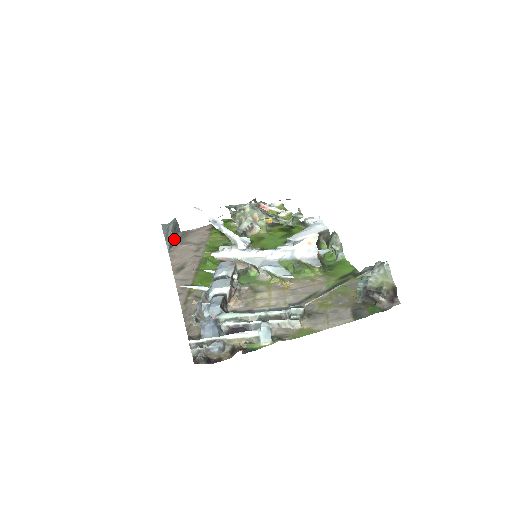
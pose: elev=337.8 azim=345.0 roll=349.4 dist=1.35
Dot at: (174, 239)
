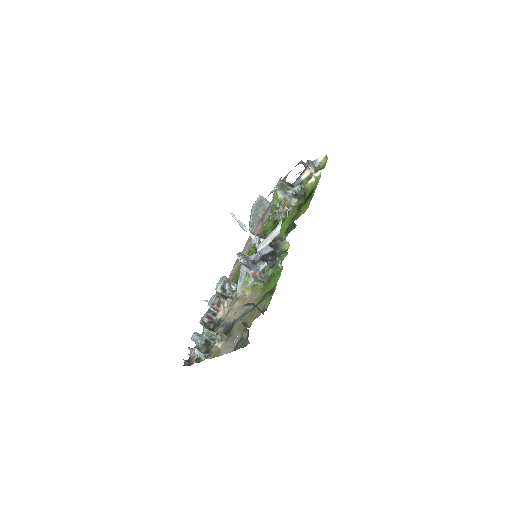
Dot at: (259, 217)
